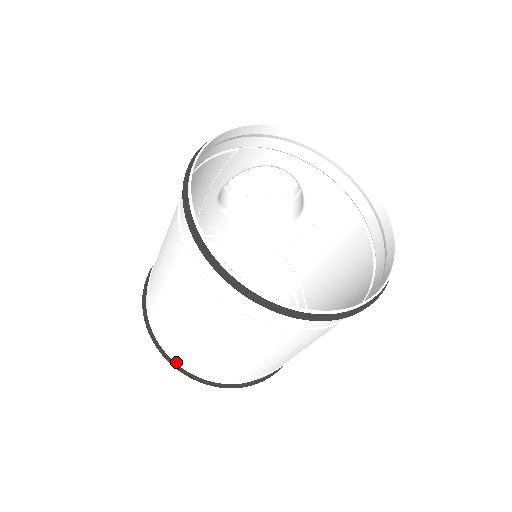
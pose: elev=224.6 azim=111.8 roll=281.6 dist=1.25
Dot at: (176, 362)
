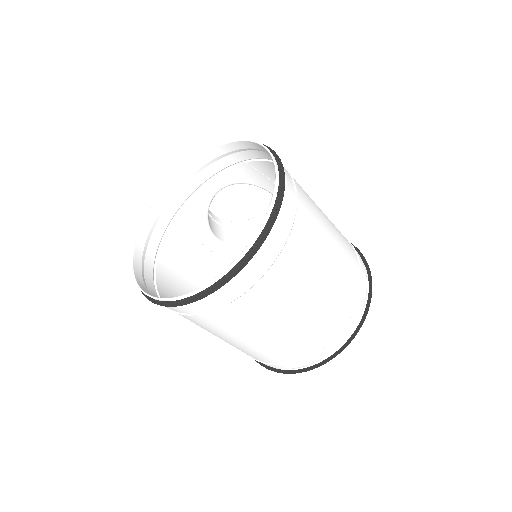
Dot at: (285, 369)
